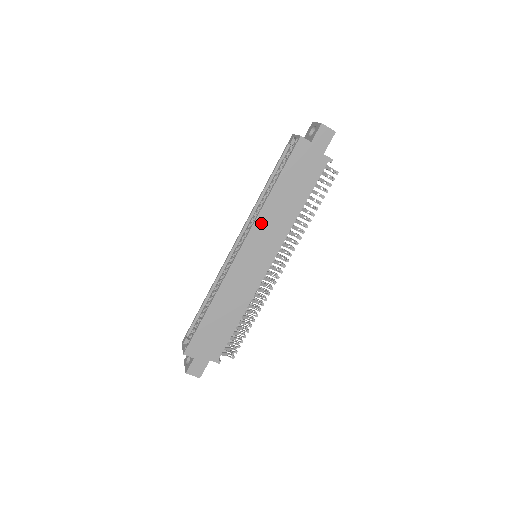
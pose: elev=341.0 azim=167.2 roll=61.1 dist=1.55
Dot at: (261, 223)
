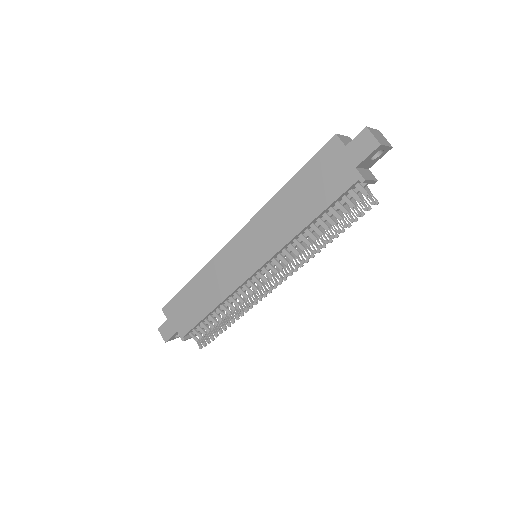
Dot at: (263, 218)
